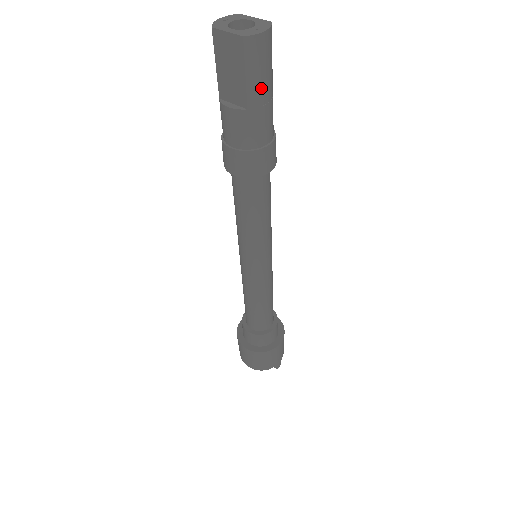
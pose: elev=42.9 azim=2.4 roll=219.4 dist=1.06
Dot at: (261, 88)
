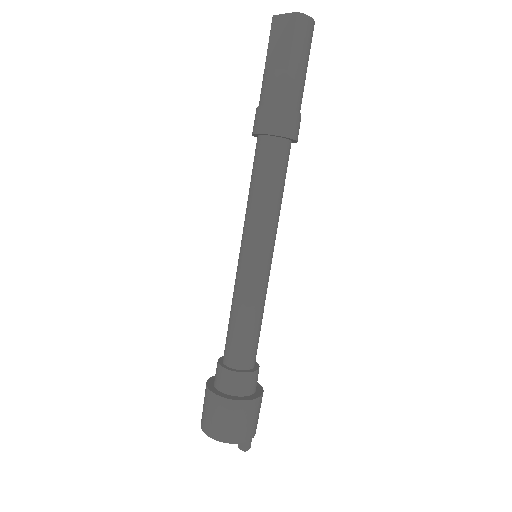
Dot at: (301, 58)
